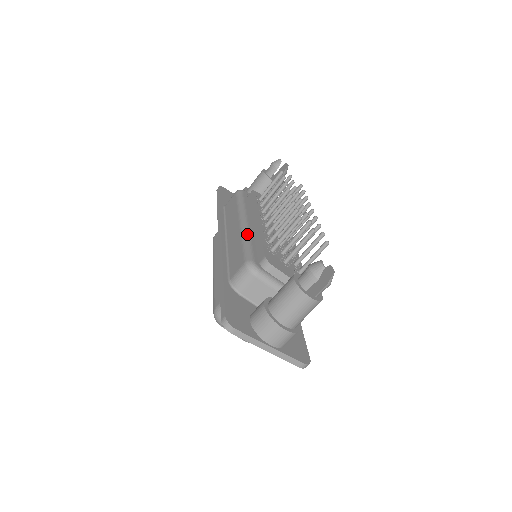
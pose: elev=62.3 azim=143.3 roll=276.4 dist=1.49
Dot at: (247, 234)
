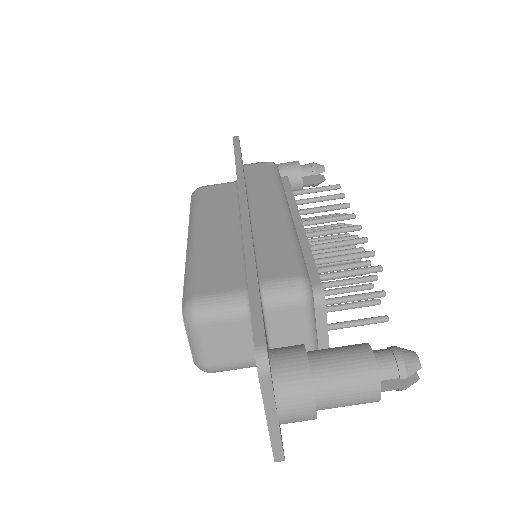
Dot at: (296, 233)
